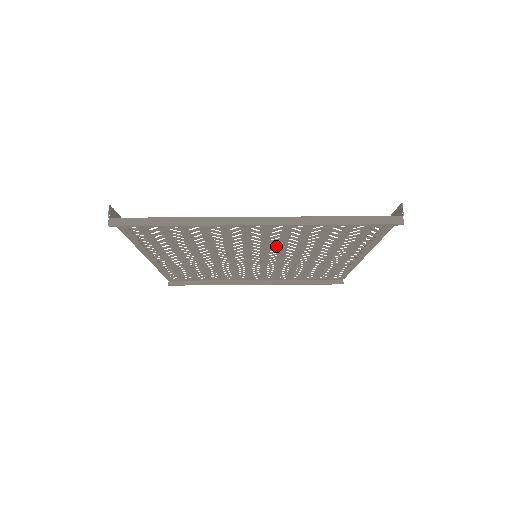
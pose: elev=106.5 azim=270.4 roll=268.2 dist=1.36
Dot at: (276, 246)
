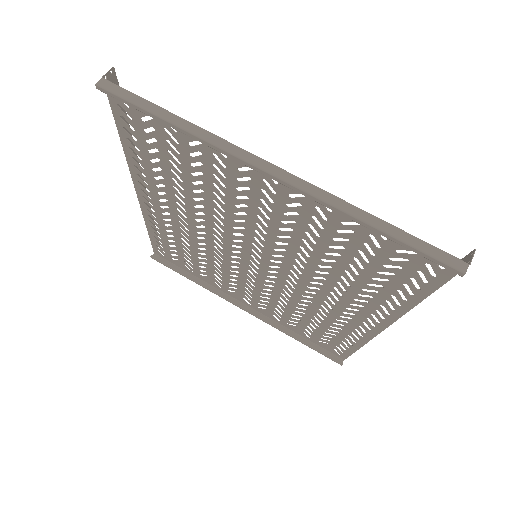
Dot at: (284, 247)
